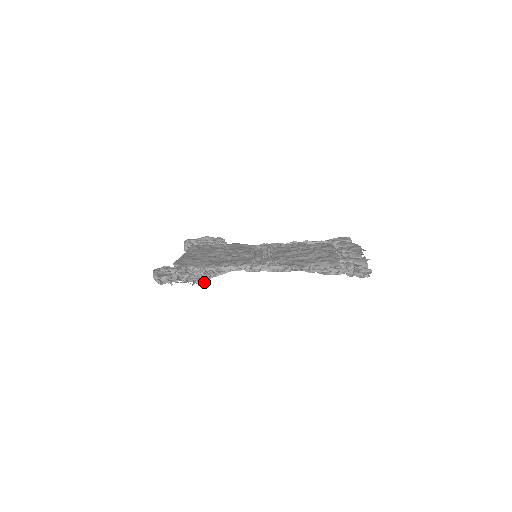
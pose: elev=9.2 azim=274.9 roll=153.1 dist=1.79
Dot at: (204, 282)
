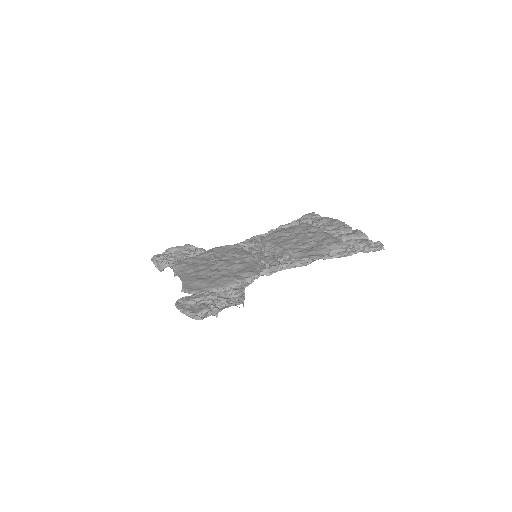
Dot at: occluded
